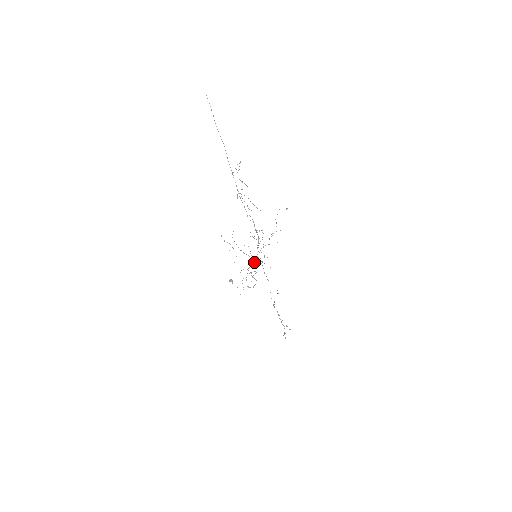
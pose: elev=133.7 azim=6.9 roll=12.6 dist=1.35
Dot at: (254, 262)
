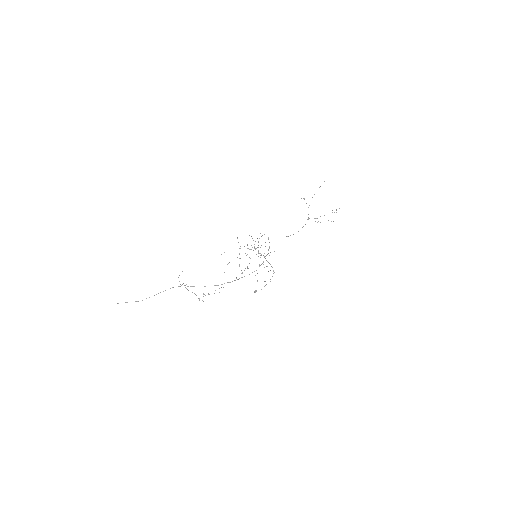
Dot at: occluded
